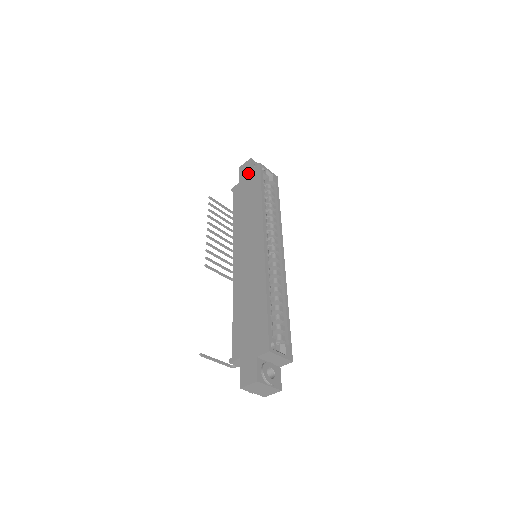
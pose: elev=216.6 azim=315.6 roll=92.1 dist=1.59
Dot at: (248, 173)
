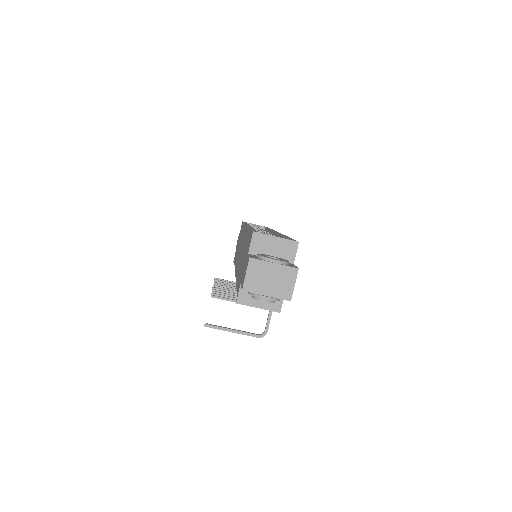
Dot at: occluded
